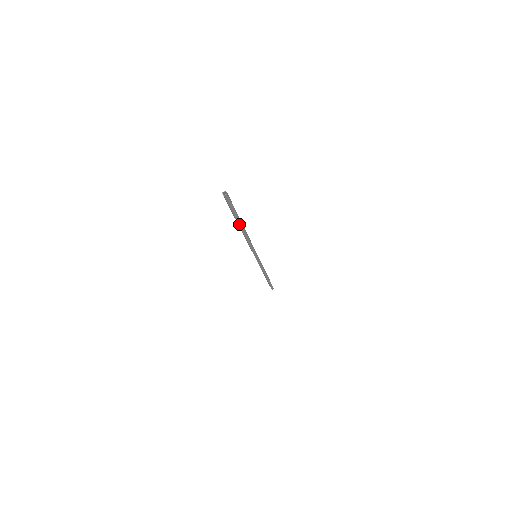
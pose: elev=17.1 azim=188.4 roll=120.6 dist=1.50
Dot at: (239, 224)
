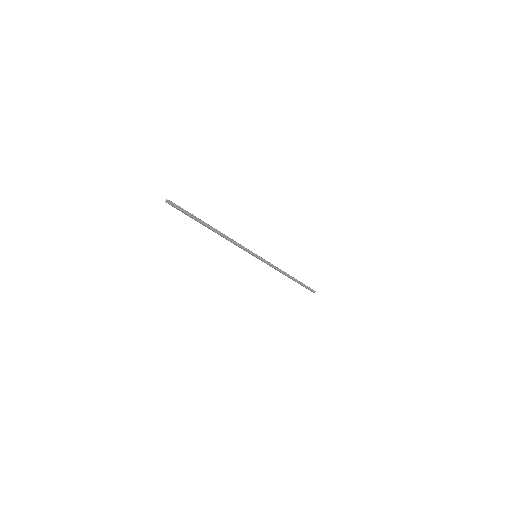
Dot at: (206, 226)
